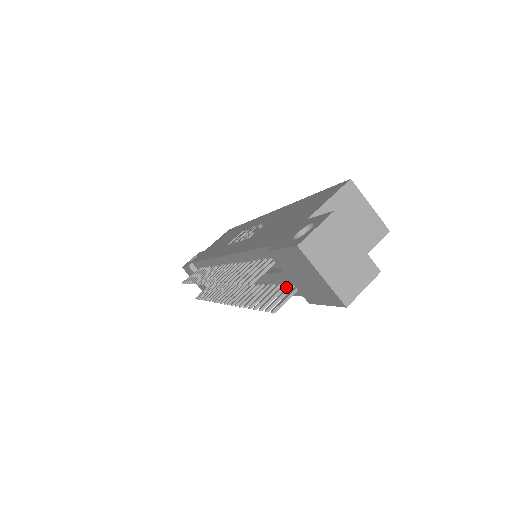
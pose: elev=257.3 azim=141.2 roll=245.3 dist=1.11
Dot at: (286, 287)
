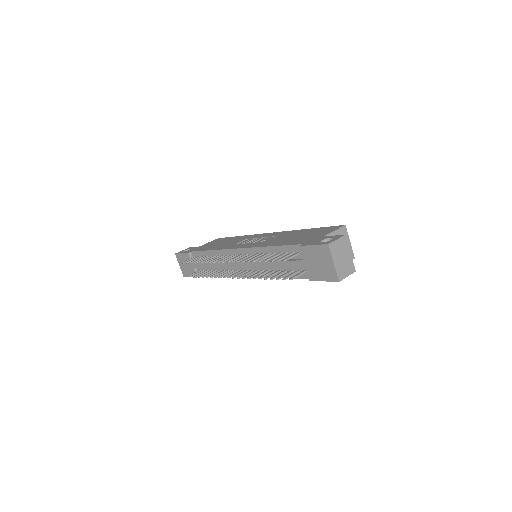
Dot at: (292, 272)
